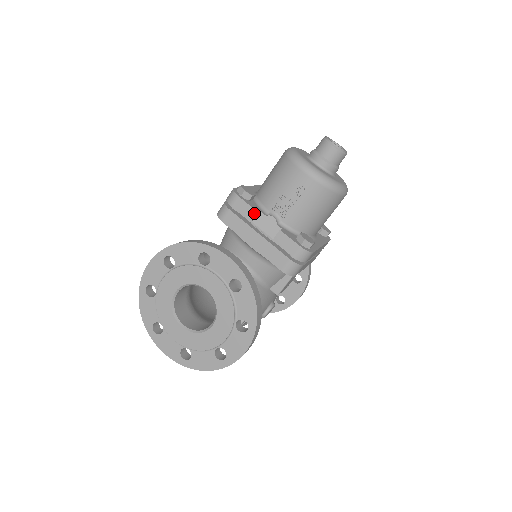
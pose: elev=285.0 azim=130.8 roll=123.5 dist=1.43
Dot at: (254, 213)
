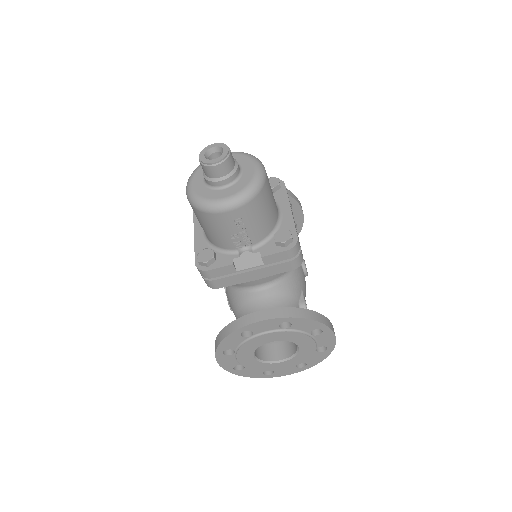
Dot at: (231, 267)
